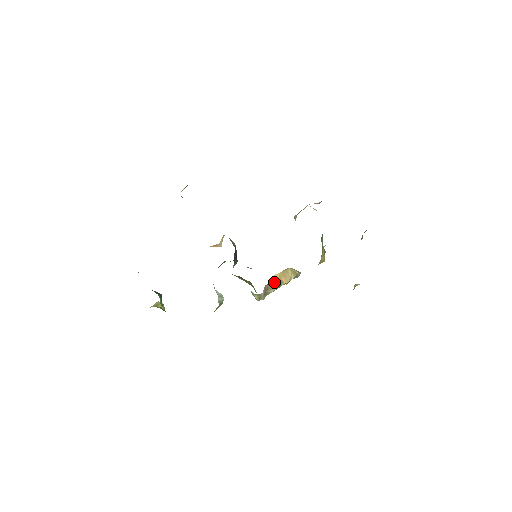
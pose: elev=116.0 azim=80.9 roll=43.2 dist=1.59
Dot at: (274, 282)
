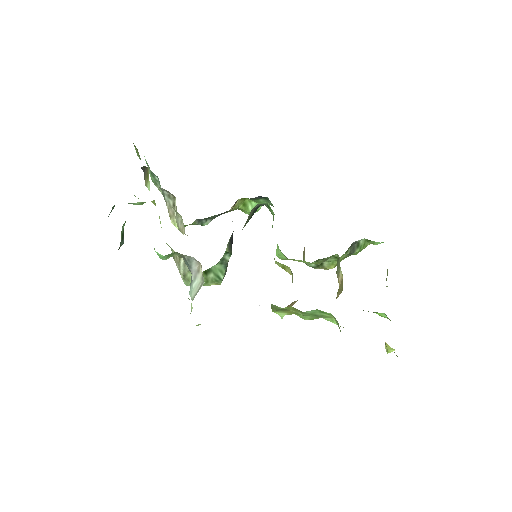
Dot at: occluded
